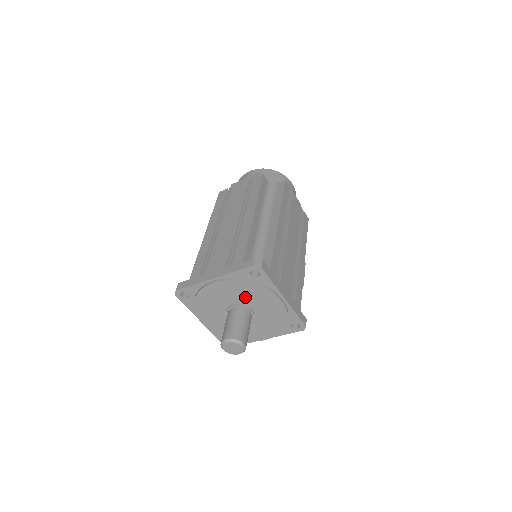
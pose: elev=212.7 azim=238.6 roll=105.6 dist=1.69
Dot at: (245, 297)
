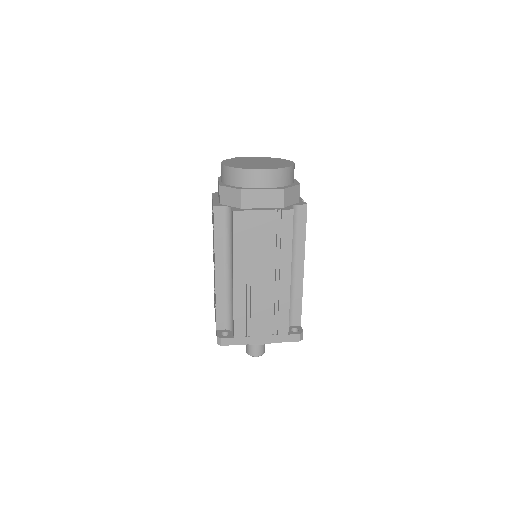
Dot at: occluded
